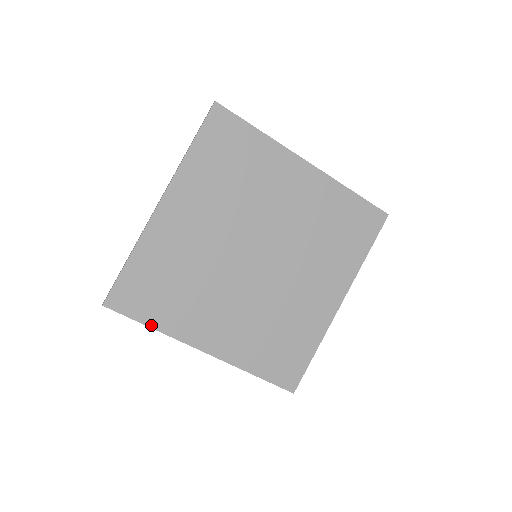
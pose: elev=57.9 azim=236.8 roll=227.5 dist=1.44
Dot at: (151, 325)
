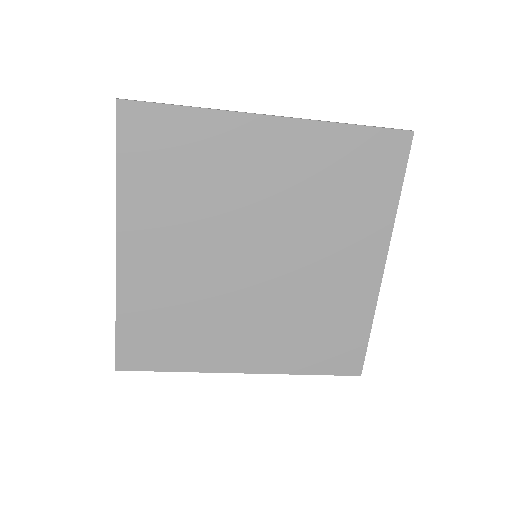
Dot at: (174, 369)
